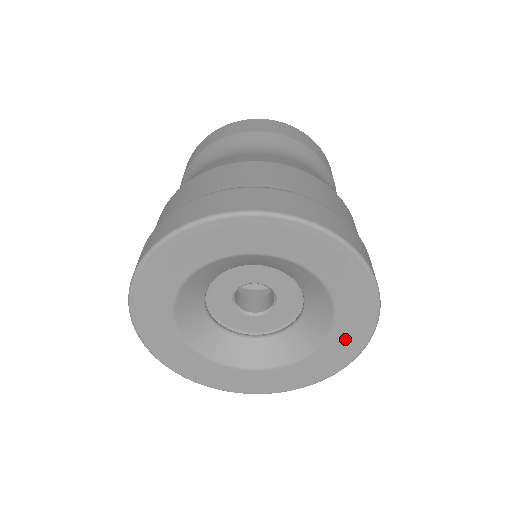
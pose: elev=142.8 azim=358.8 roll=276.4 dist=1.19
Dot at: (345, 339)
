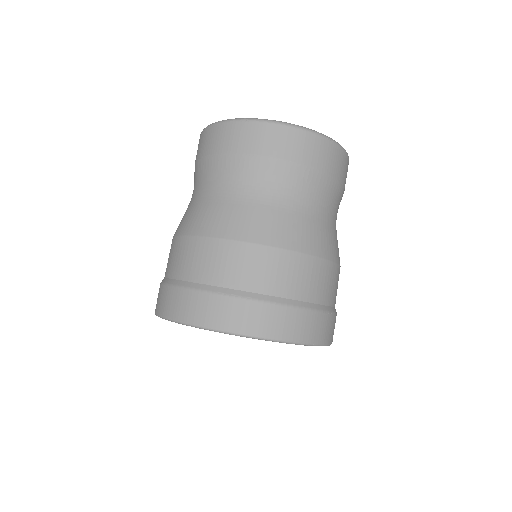
Dot at: occluded
